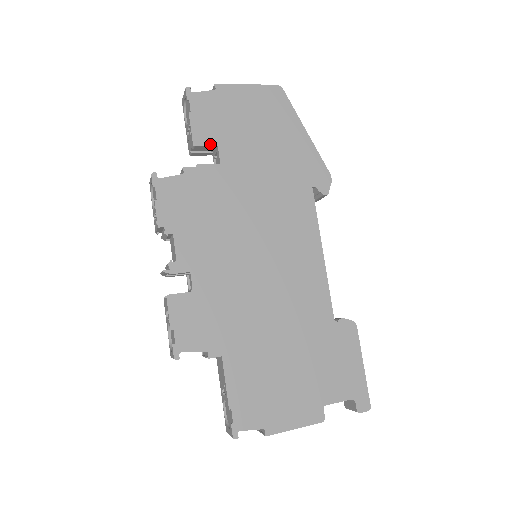
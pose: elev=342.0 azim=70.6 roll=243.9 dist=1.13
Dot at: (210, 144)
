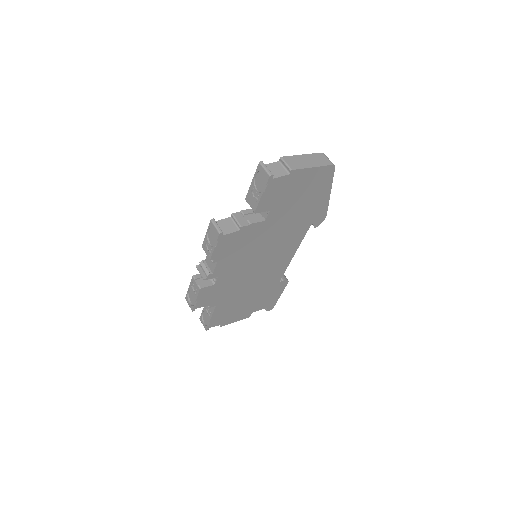
Dot at: (266, 210)
